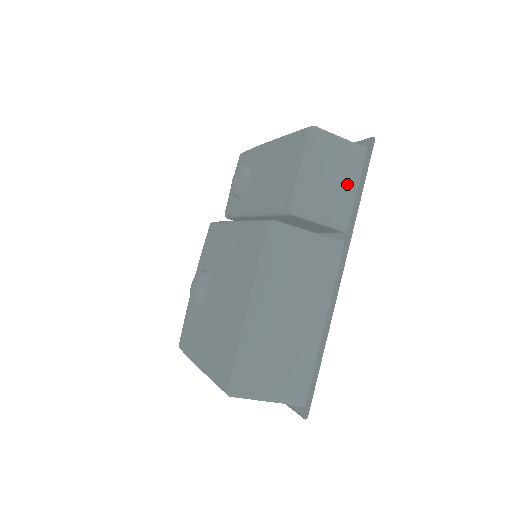
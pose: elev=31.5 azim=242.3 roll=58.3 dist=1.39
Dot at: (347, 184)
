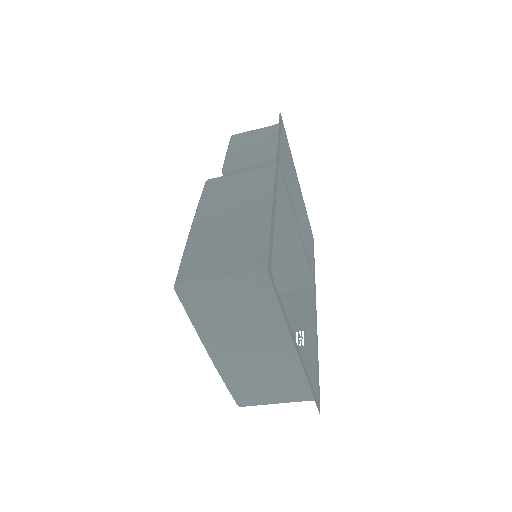
Dot at: (269, 141)
